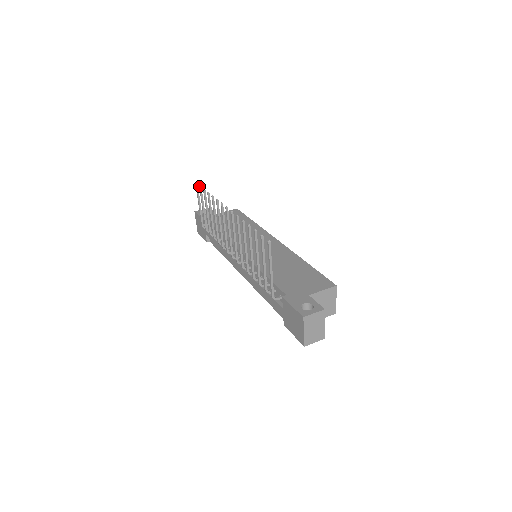
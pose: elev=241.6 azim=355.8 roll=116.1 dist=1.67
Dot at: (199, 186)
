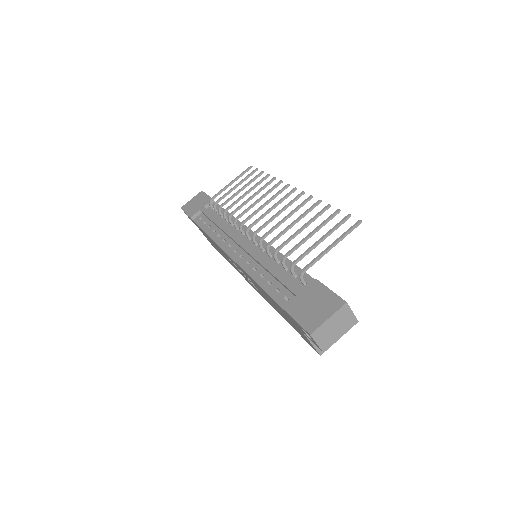
Dot at: (256, 168)
